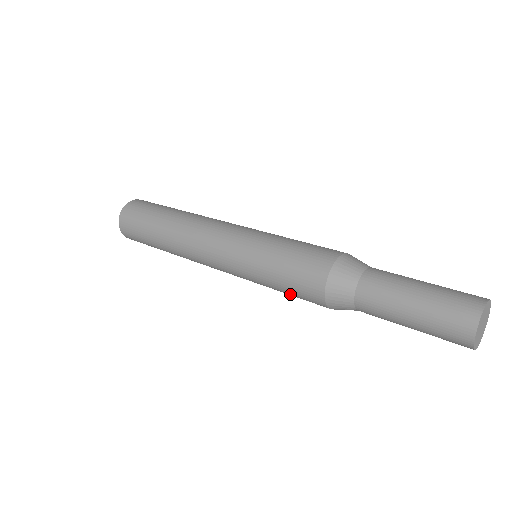
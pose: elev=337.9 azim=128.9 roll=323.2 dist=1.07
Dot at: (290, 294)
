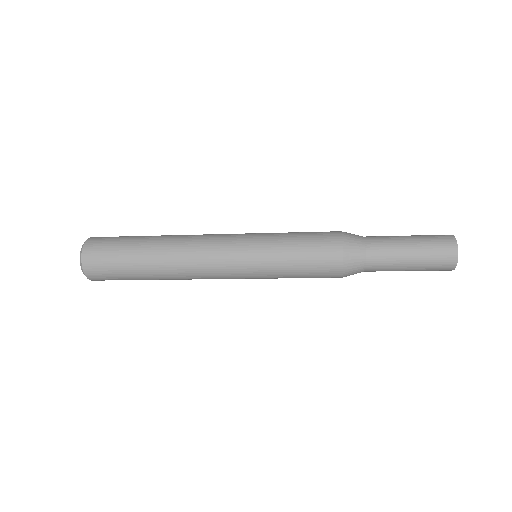
Dot at: (304, 247)
